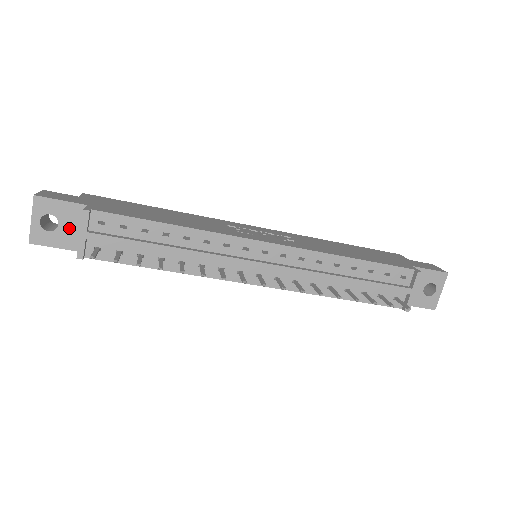
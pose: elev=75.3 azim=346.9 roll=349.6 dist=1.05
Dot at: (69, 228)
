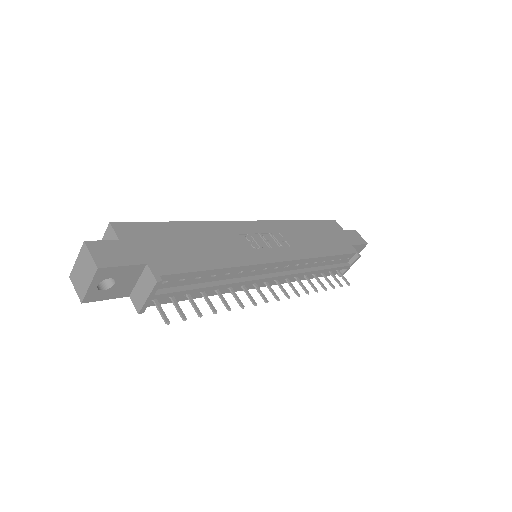
Dot at: (124, 283)
